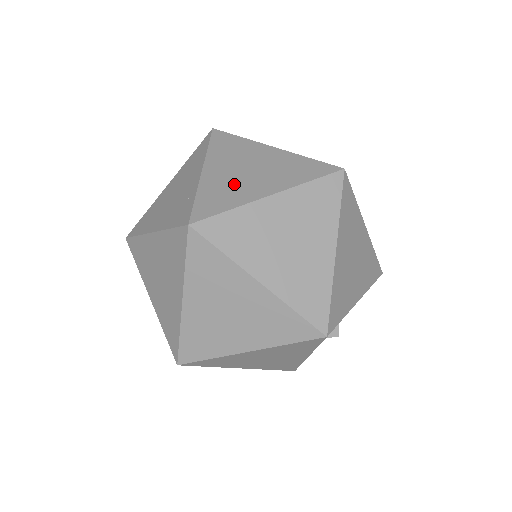
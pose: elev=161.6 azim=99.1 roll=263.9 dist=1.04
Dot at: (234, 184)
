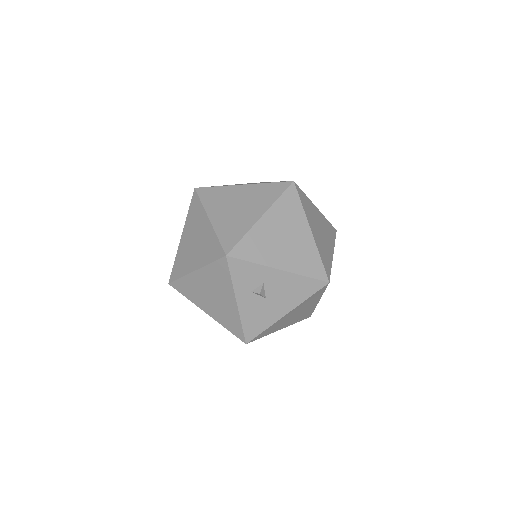
Dot at: occluded
